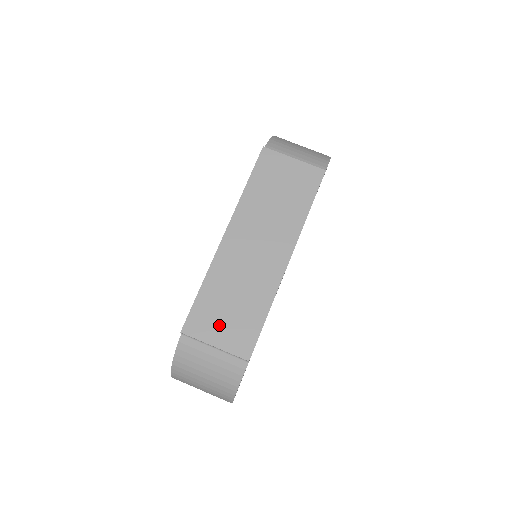
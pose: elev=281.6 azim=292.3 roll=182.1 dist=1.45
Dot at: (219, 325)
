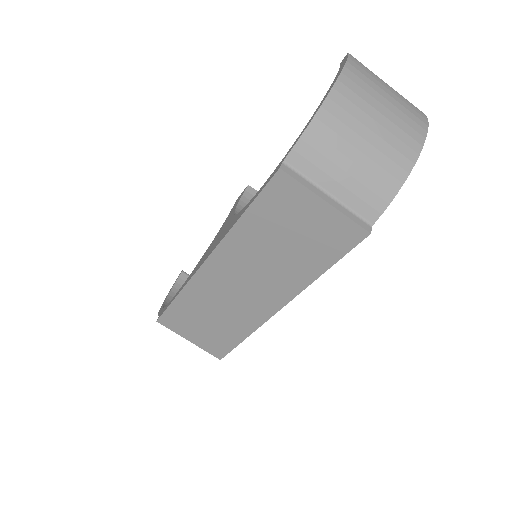
Dot at: (194, 330)
